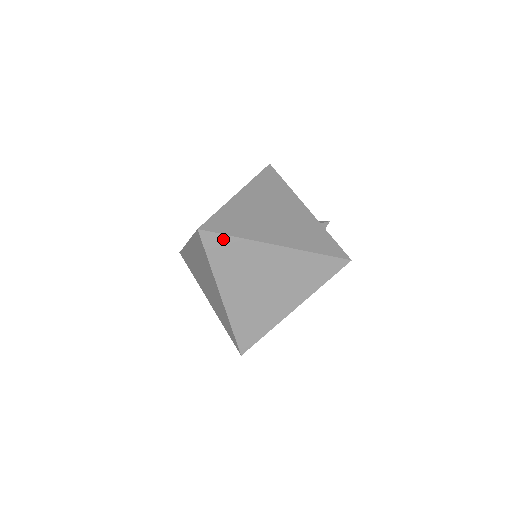
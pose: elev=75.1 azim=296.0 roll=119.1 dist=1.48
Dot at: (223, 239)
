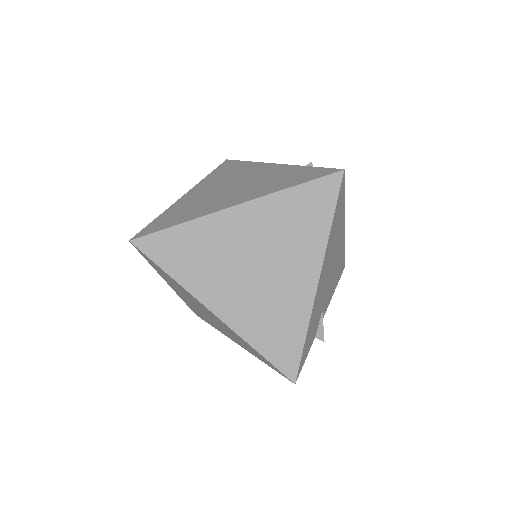
Dot at: (165, 236)
